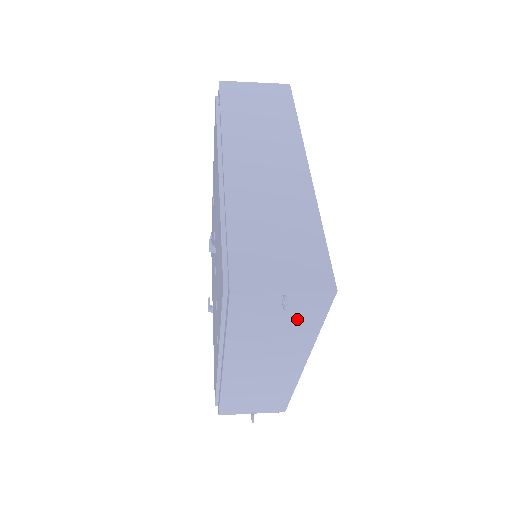
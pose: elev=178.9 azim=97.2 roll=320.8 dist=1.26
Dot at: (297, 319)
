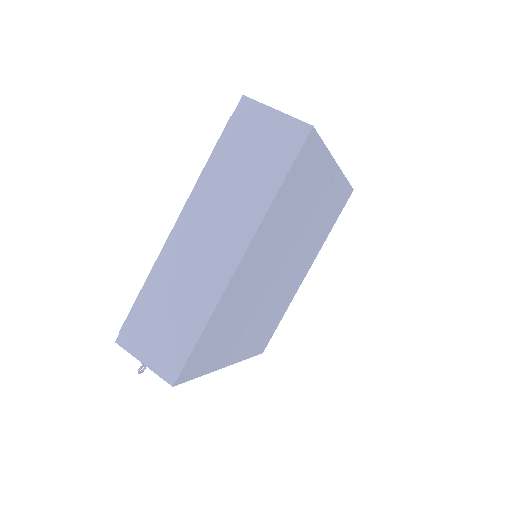
Dot at: occluded
